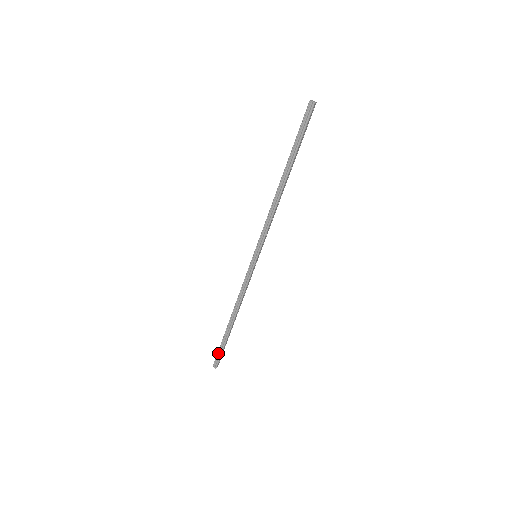
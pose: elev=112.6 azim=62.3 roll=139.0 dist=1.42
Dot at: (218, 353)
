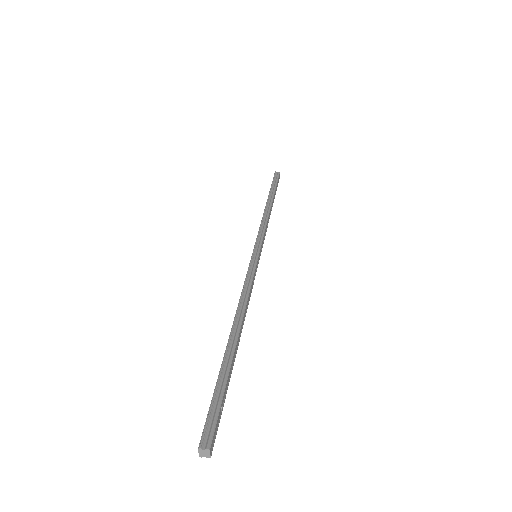
Dot at: (212, 404)
